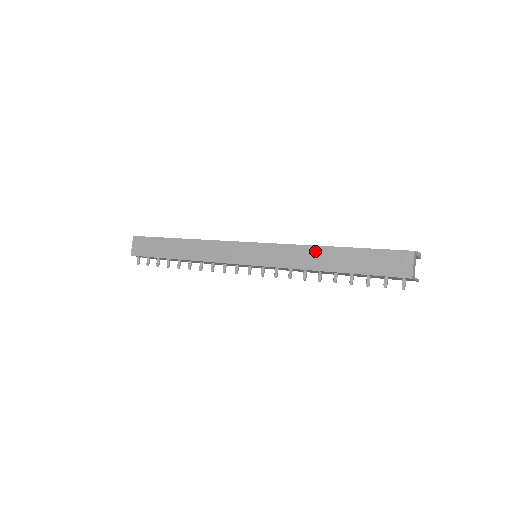
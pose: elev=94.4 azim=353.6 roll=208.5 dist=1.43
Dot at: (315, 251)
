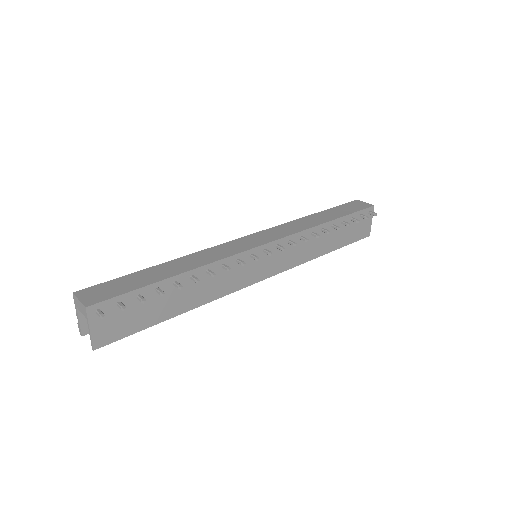
Dot at: (306, 219)
